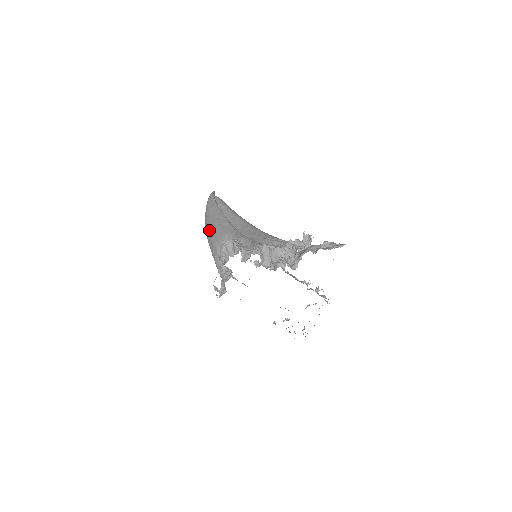
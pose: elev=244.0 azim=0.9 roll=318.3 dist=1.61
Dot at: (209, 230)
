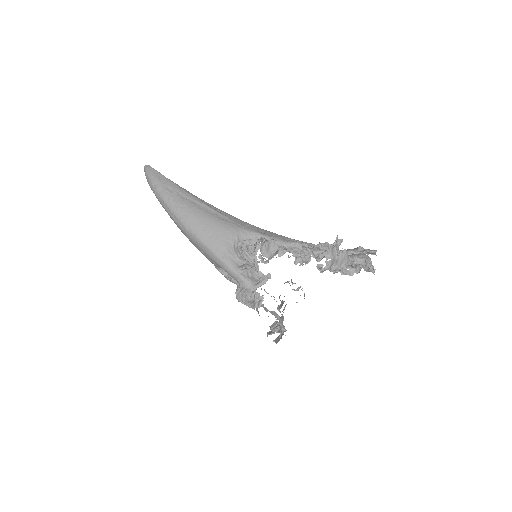
Dot at: (197, 221)
